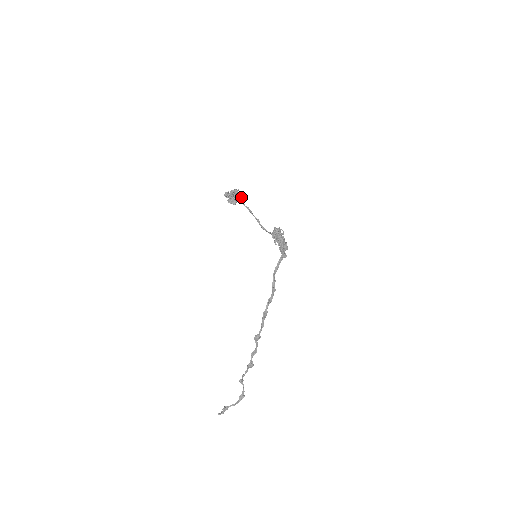
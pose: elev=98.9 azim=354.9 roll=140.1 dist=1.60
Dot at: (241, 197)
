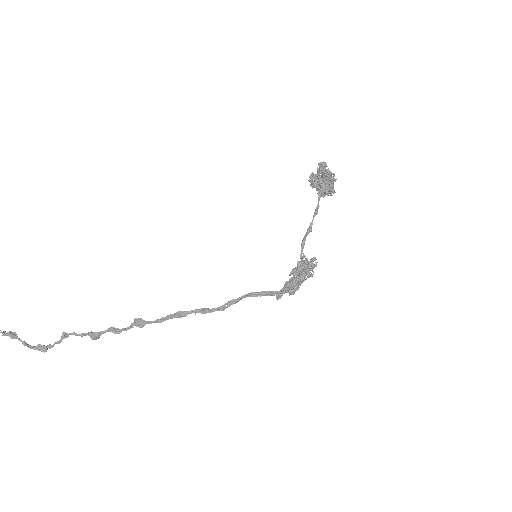
Dot at: (326, 190)
